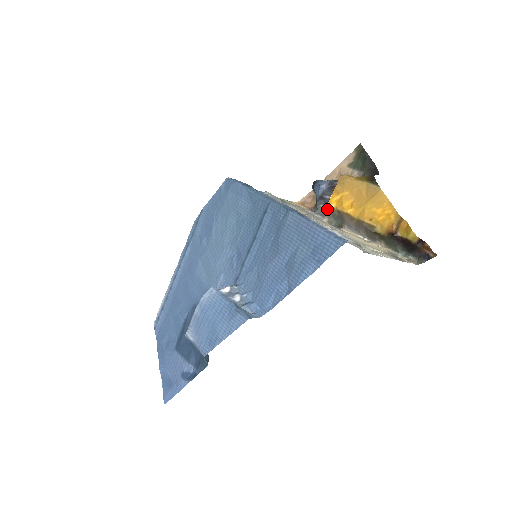
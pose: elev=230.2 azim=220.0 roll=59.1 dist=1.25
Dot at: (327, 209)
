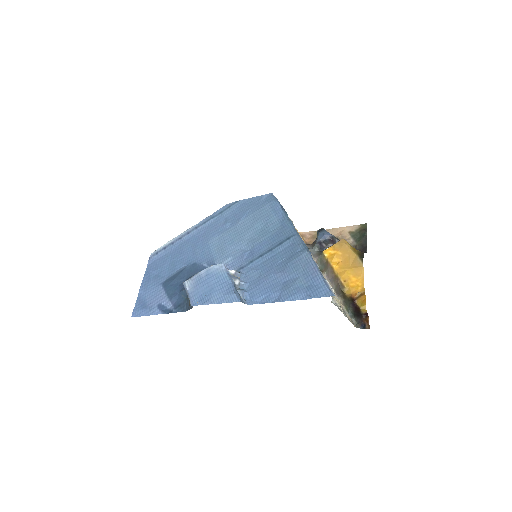
Dot at: (319, 253)
